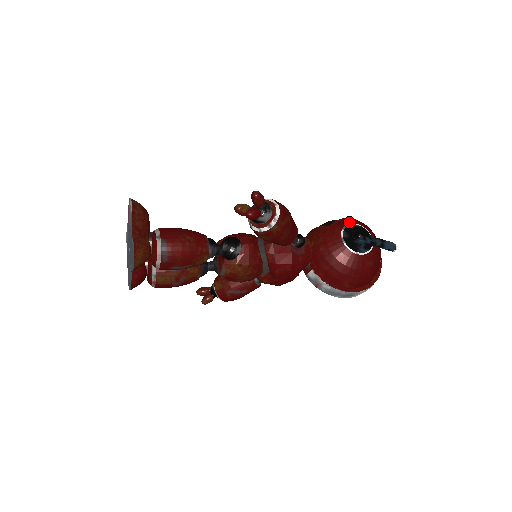
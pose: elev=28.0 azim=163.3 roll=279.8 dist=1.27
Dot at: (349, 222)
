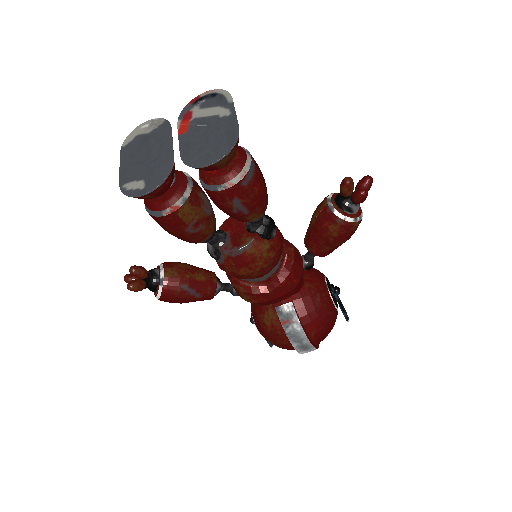
Dot at: occluded
